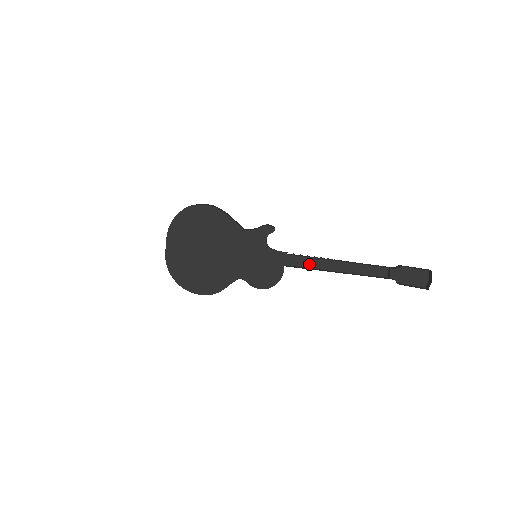
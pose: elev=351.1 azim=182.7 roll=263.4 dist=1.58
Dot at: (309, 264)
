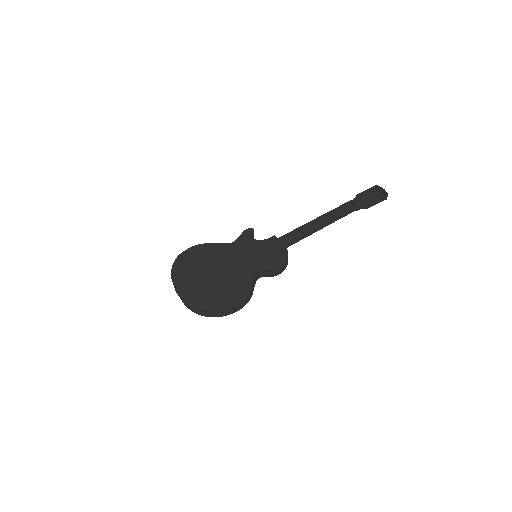
Dot at: occluded
